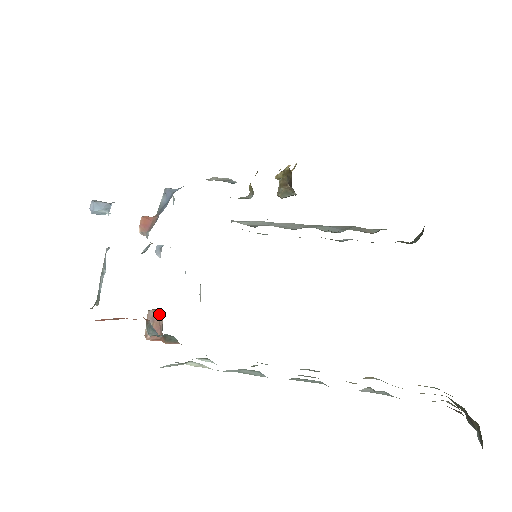
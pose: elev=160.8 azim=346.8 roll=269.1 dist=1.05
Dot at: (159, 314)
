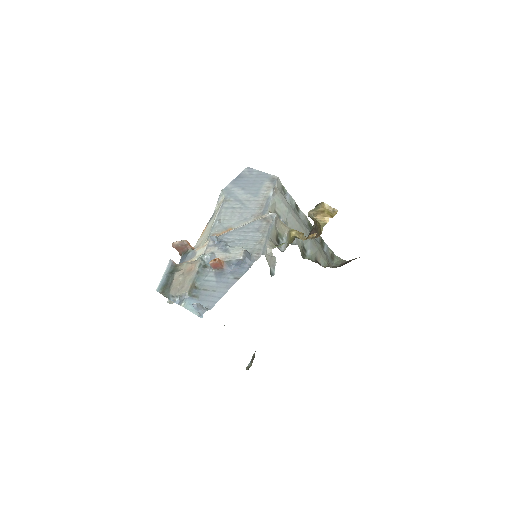
Dot at: (187, 248)
